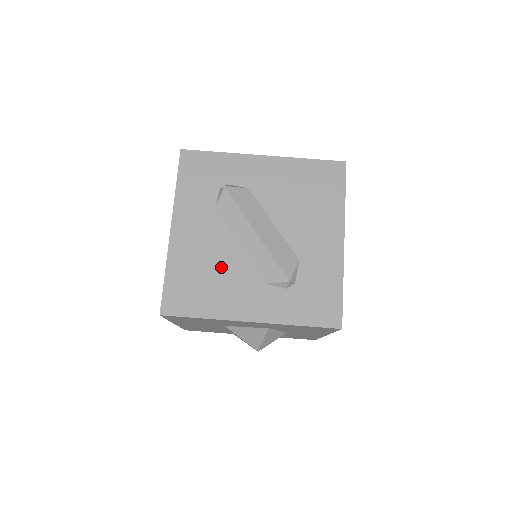
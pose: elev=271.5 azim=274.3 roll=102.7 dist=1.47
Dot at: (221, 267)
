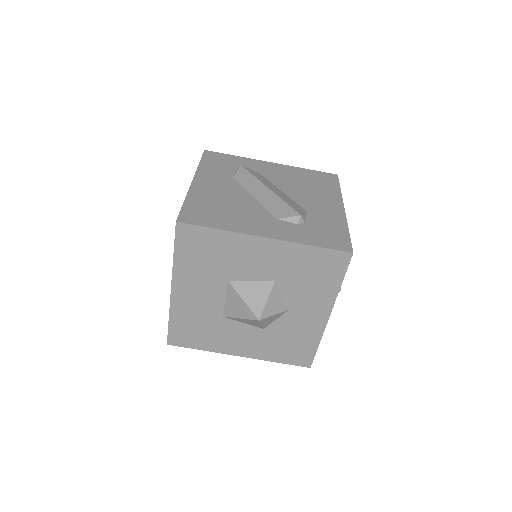
Dot at: (237, 205)
